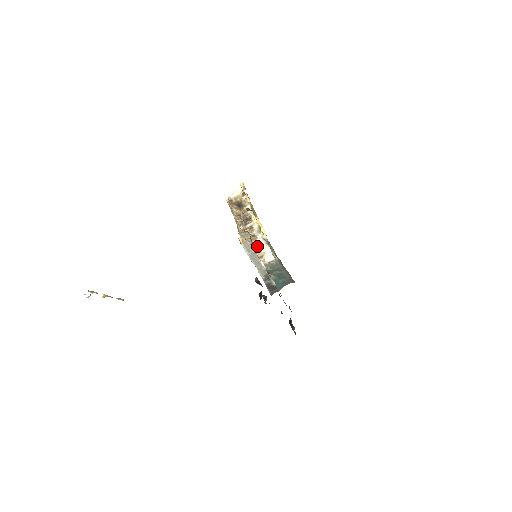
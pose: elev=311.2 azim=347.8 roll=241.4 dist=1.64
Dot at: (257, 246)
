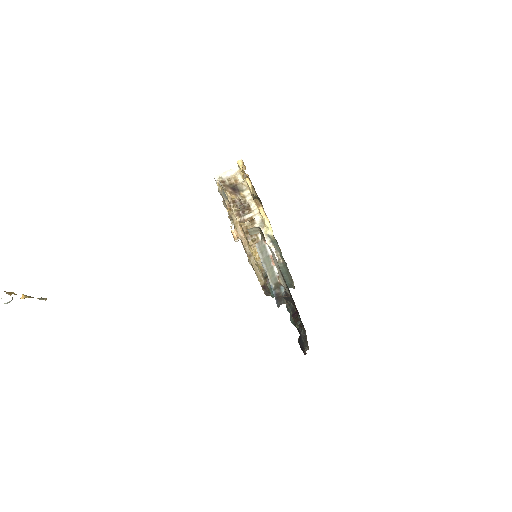
Dot at: occluded
